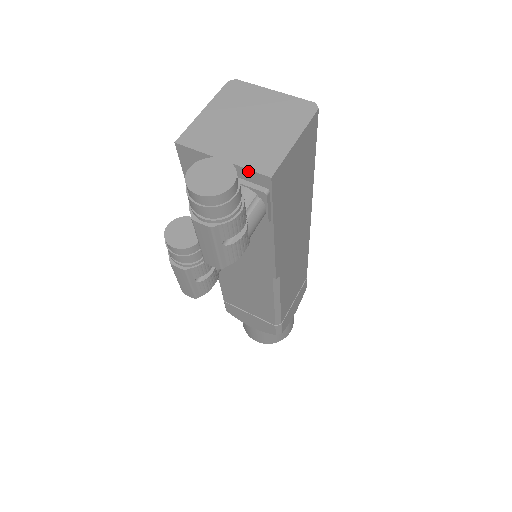
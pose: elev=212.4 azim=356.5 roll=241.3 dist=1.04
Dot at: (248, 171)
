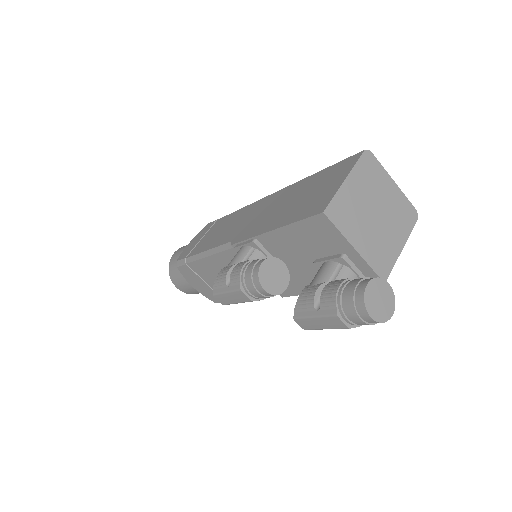
Dot at: (370, 269)
